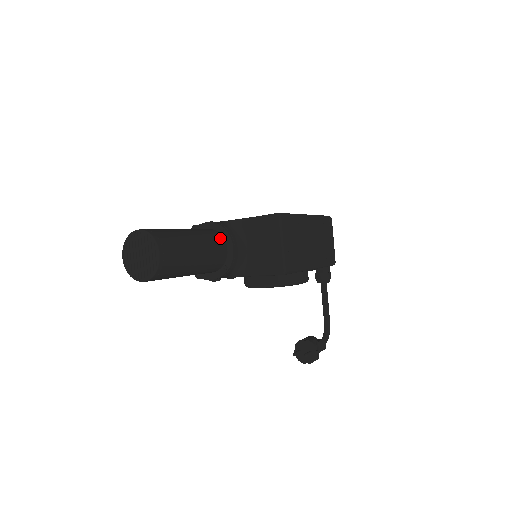
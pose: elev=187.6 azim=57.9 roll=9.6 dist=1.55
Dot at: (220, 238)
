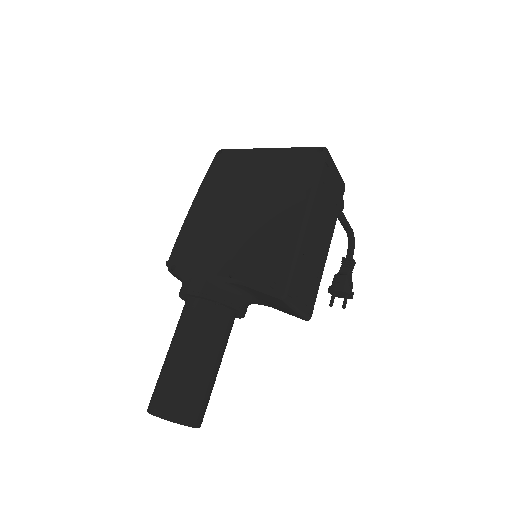
Dot at: (221, 313)
